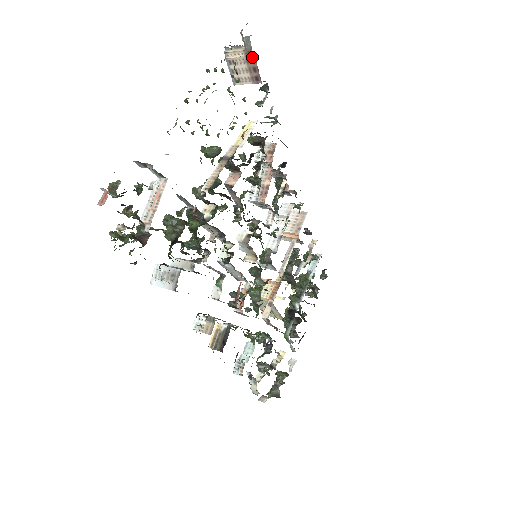
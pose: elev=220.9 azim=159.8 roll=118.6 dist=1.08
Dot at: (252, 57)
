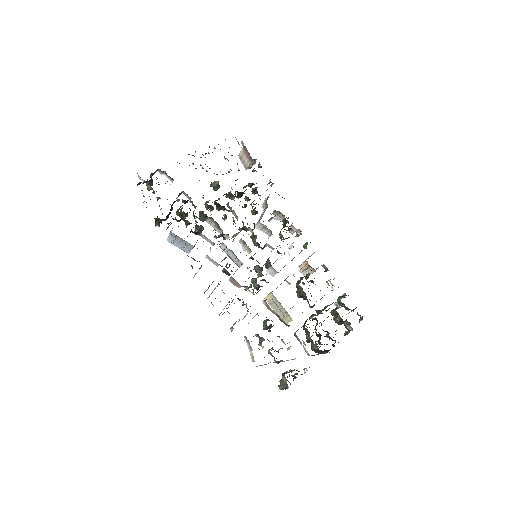
Dot at: (245, 148)
